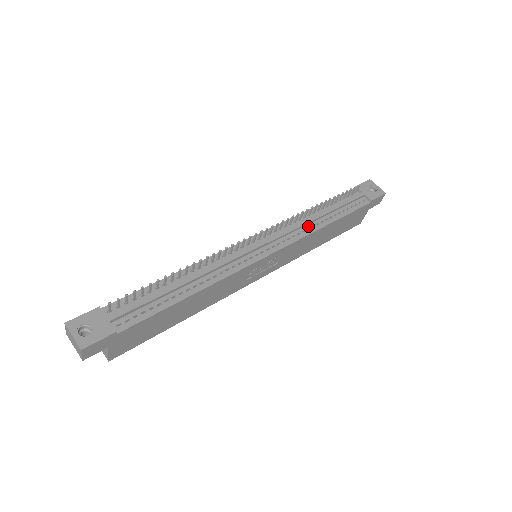
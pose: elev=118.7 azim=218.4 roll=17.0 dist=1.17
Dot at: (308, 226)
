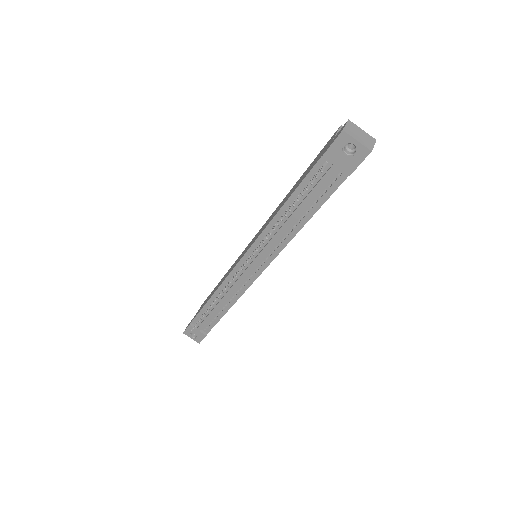
Dot at: (282, 236)
